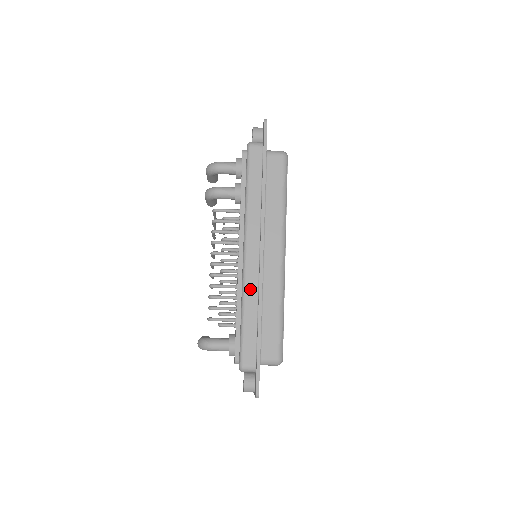
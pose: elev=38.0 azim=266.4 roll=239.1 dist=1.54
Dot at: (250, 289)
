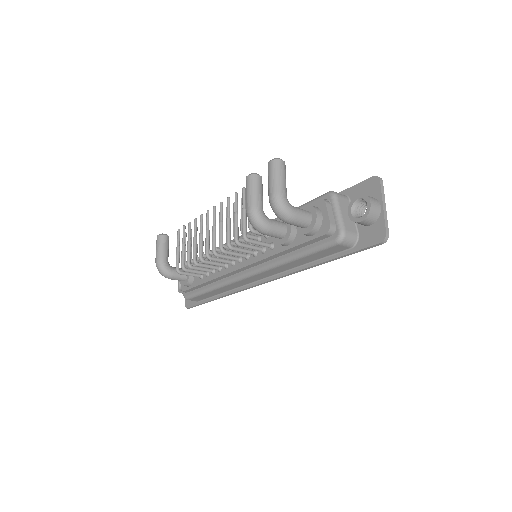
Dot at: (229, 287)
